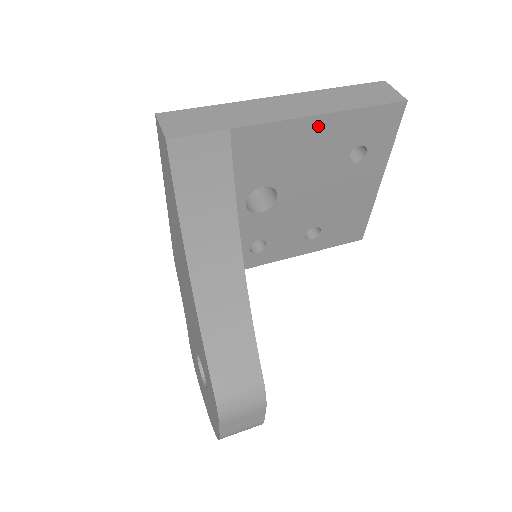
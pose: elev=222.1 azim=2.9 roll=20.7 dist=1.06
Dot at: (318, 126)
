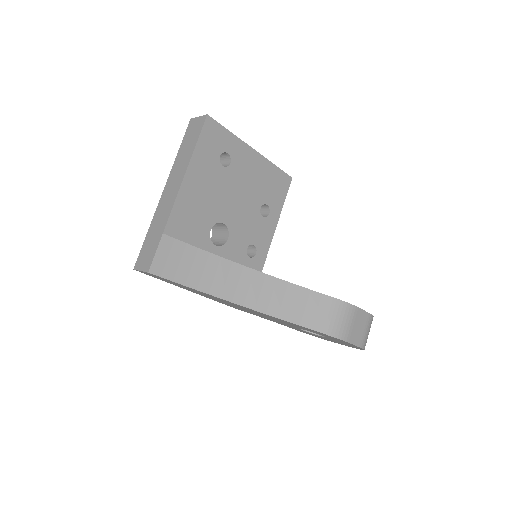
Dot at: (191, 179)
